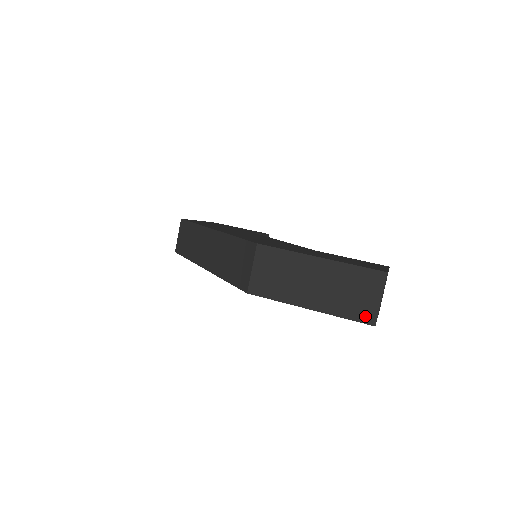
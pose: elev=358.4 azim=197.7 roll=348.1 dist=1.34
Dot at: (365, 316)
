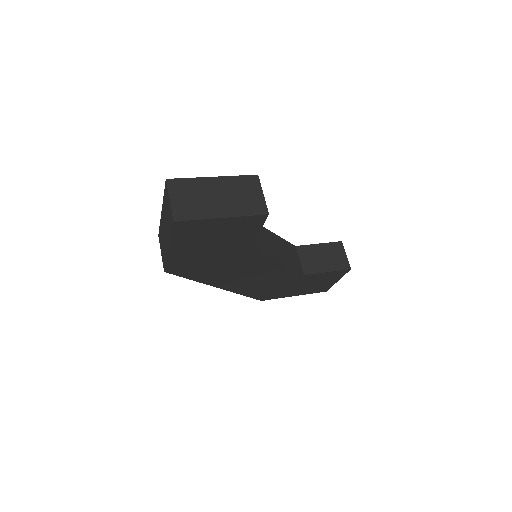
Dot at: (171, 221)
